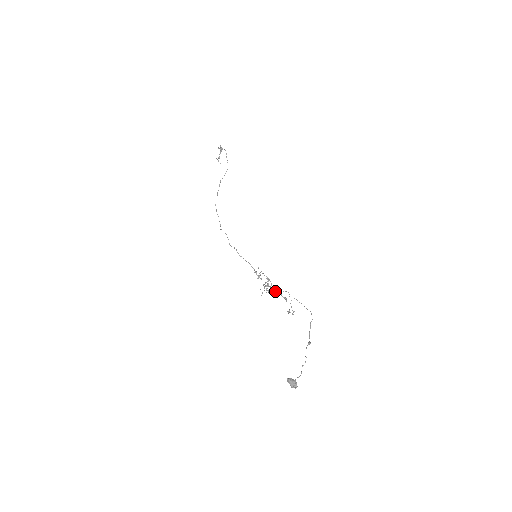
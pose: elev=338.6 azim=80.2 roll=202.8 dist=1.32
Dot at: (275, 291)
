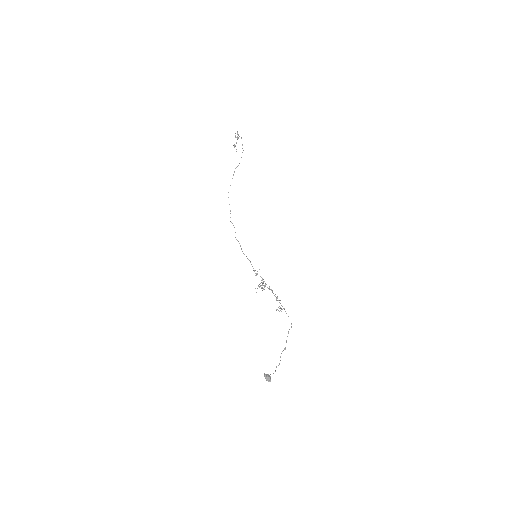
Dot at: (269, 289)
